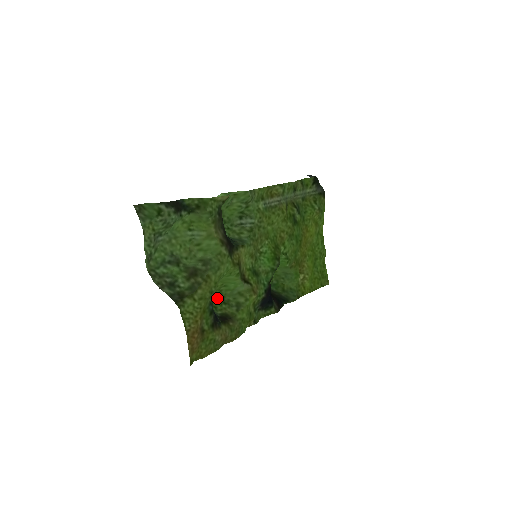
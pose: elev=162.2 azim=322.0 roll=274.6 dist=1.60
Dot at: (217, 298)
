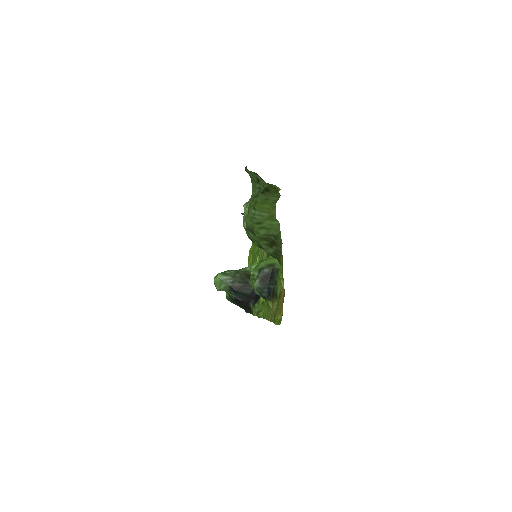
Dot at: (249, 281)
